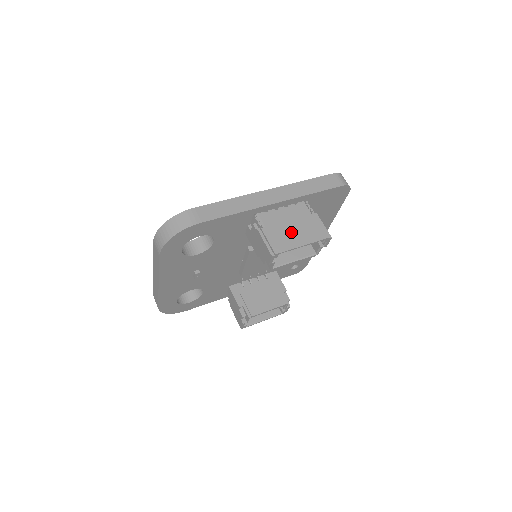
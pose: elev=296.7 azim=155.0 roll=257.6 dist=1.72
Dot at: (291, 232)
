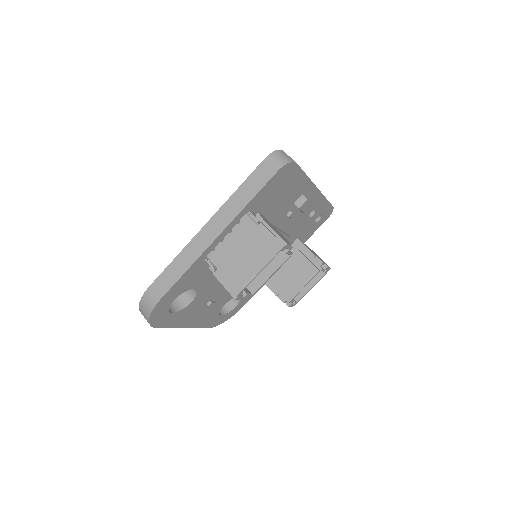
Dot at: (243, 262)
